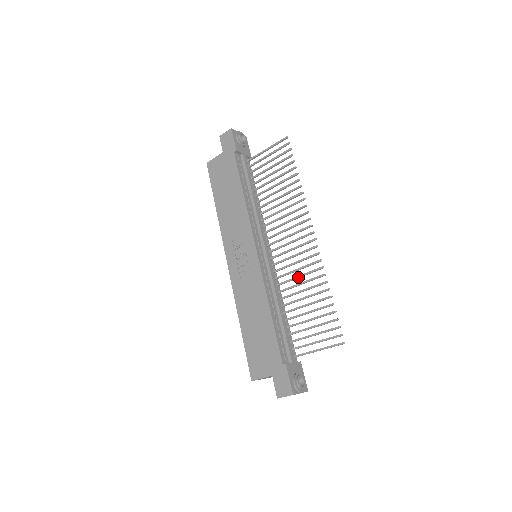
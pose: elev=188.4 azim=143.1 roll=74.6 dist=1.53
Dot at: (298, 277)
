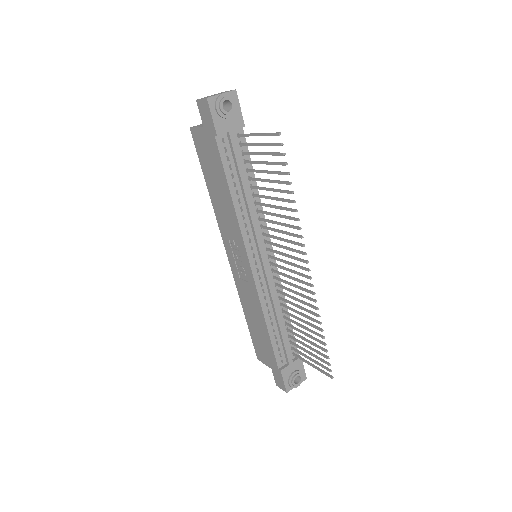
Dot at: (295, 300)
